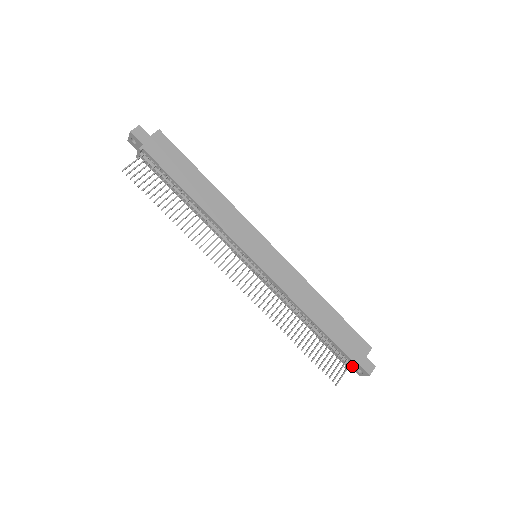
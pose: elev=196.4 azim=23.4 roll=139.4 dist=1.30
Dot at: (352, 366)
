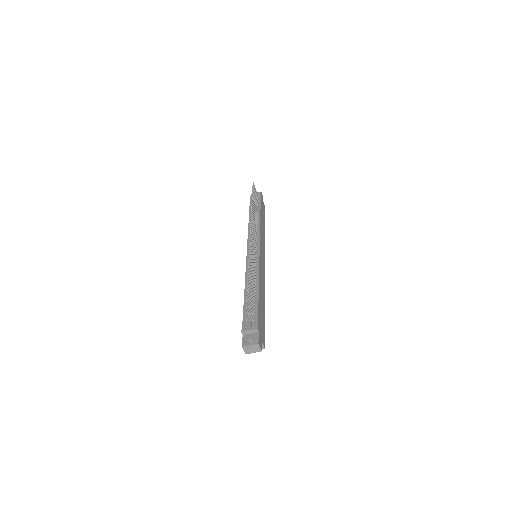
Dot at: (254, 327)
